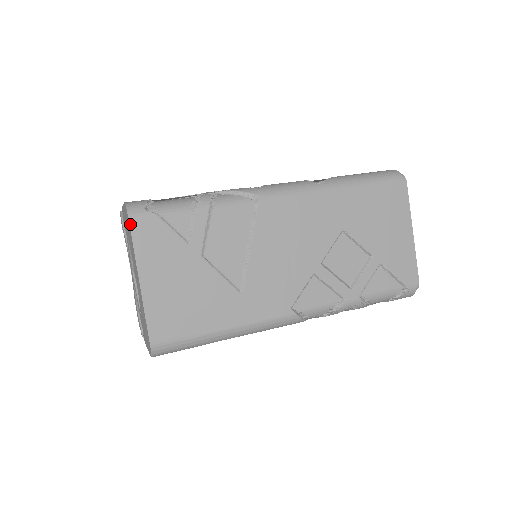
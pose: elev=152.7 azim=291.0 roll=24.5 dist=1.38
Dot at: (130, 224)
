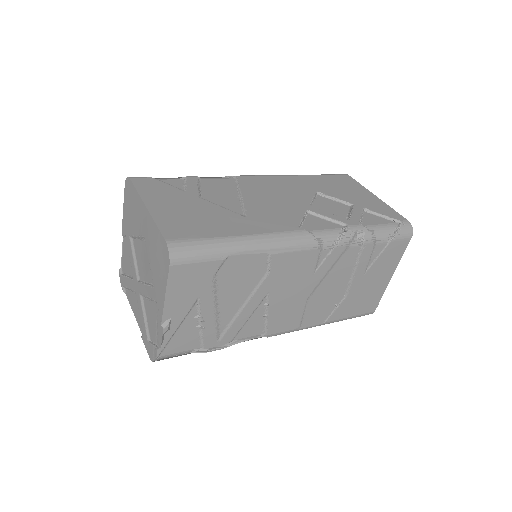
Dot at: (131, 180)
